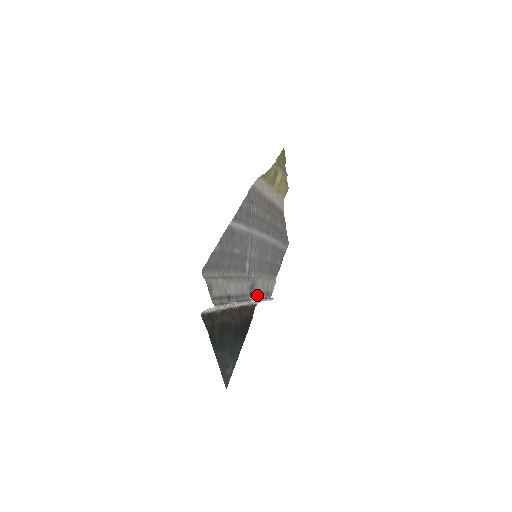
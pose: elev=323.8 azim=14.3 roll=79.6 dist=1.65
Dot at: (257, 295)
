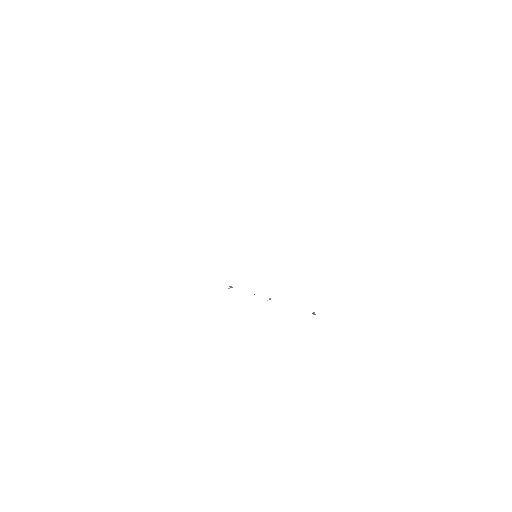
Dot at: occluded
